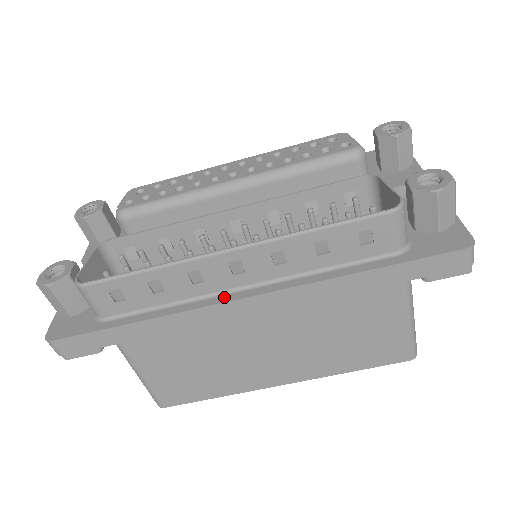
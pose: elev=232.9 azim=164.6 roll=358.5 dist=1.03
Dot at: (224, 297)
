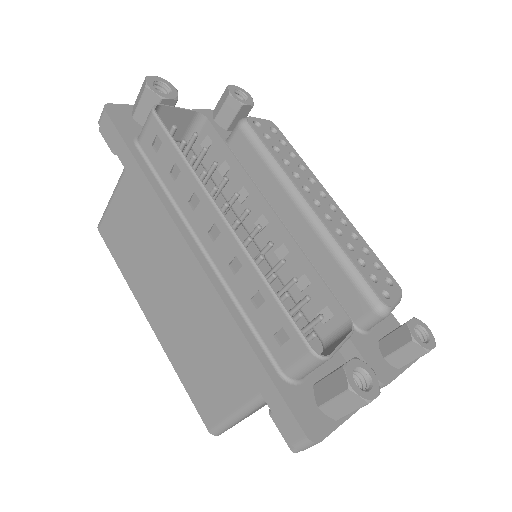
Dot at: (188, 233)
